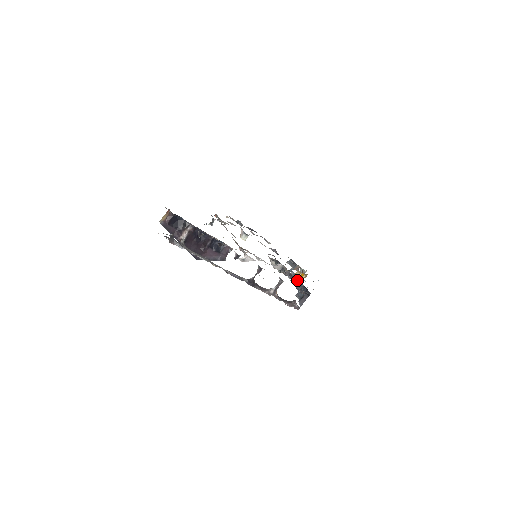
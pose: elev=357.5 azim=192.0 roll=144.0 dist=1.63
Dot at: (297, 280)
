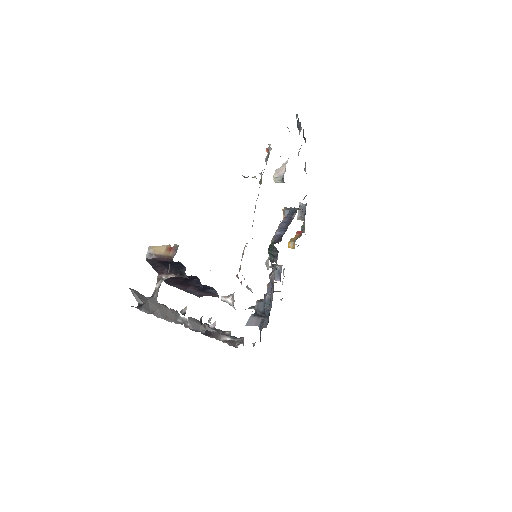
Dot at: occluded
